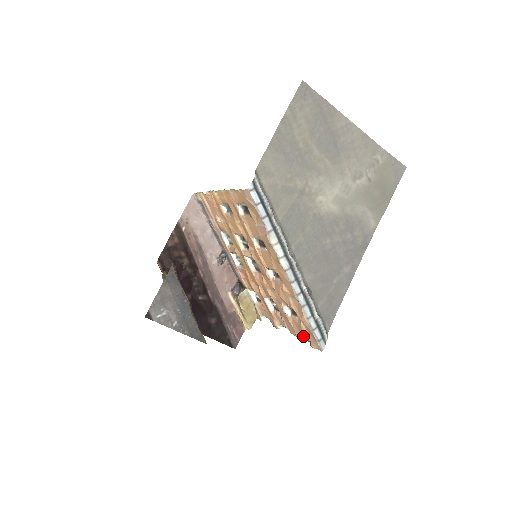
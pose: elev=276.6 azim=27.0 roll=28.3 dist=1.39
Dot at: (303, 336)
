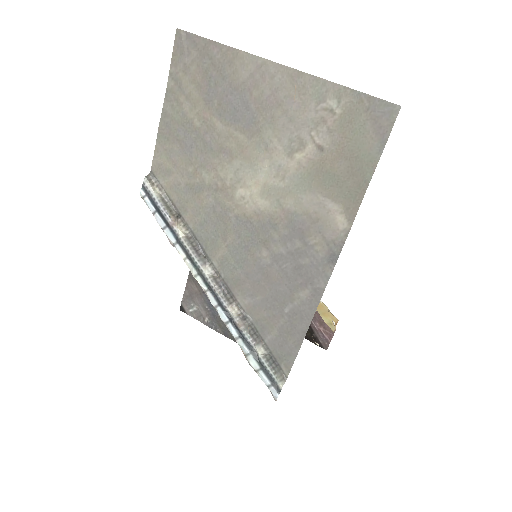
Dot at: occluded
